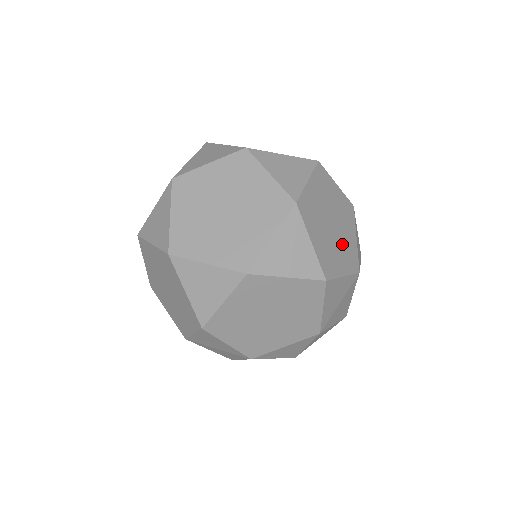
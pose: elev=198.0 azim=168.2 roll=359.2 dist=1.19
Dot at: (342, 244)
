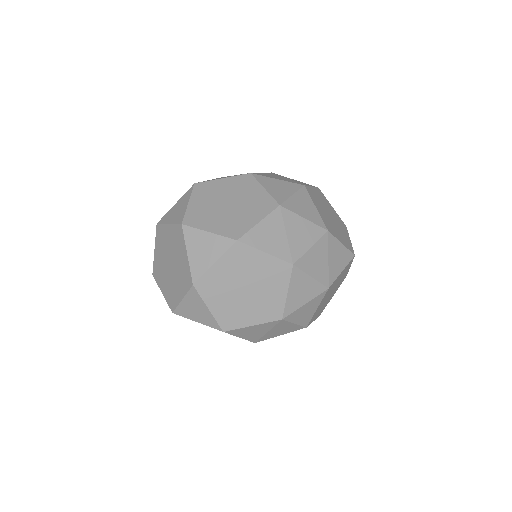
Dot at: (258, 302)
